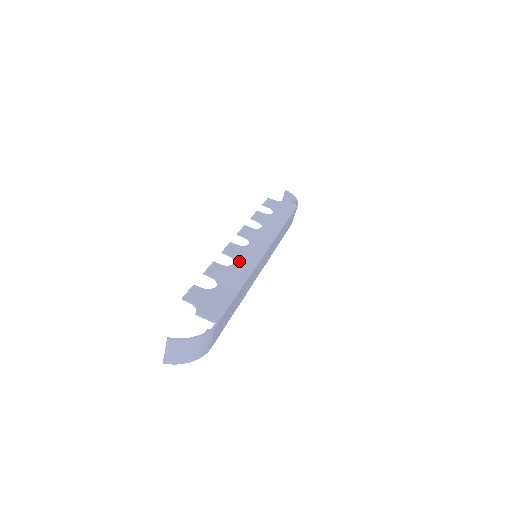
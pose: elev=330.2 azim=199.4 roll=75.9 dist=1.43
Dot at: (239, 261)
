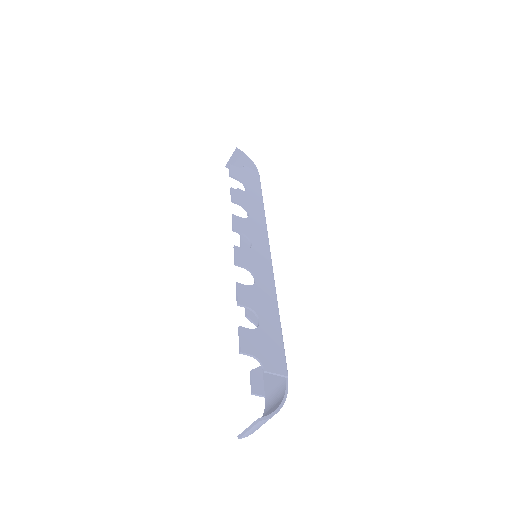
Dot at: (258, 275)
